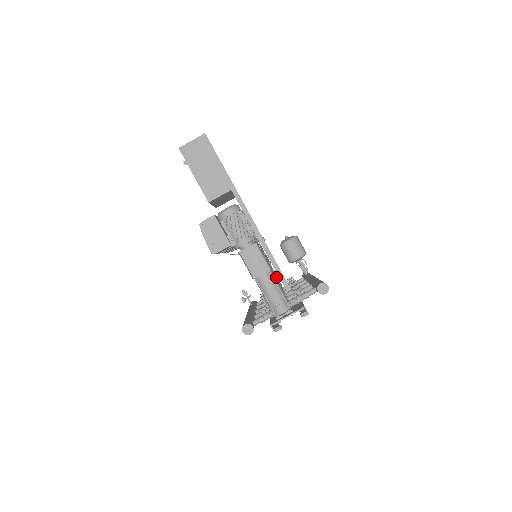
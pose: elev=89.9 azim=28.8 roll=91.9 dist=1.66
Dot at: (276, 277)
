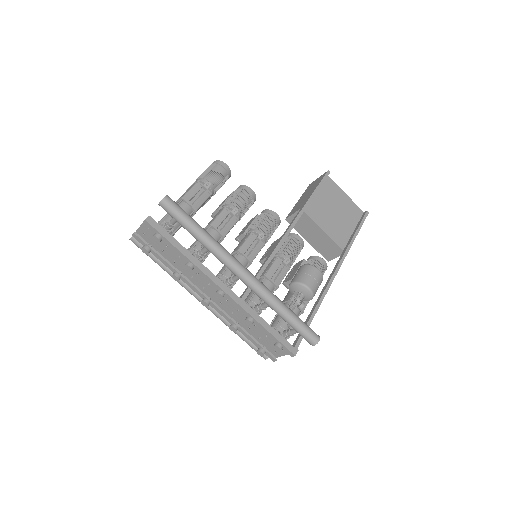
Dot at: occluded
